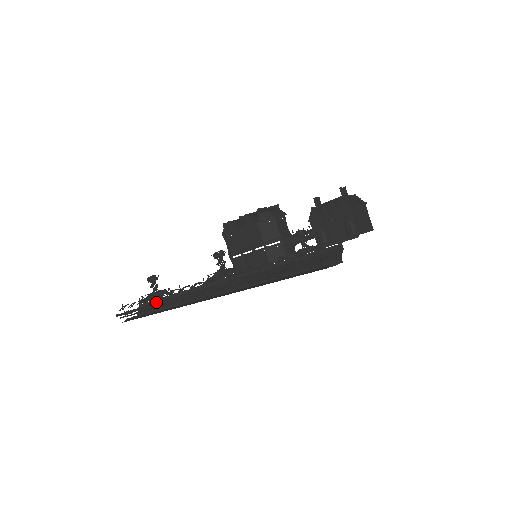
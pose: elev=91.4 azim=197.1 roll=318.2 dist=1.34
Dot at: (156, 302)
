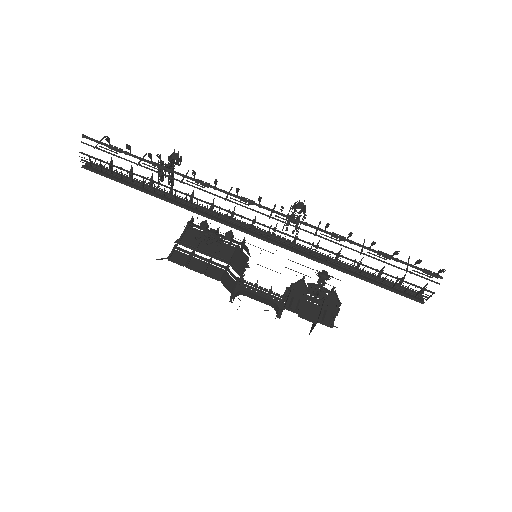
Dot at: (133, 179)
